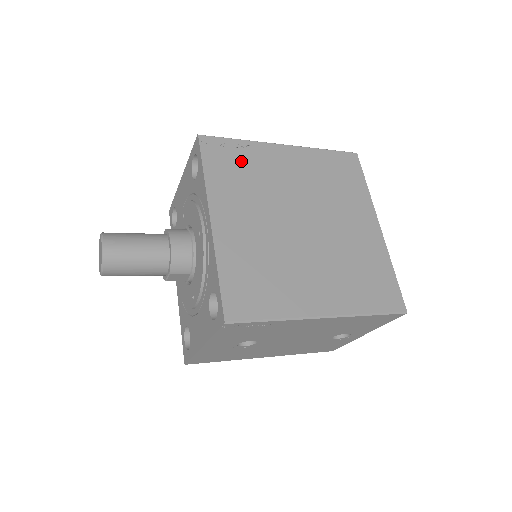
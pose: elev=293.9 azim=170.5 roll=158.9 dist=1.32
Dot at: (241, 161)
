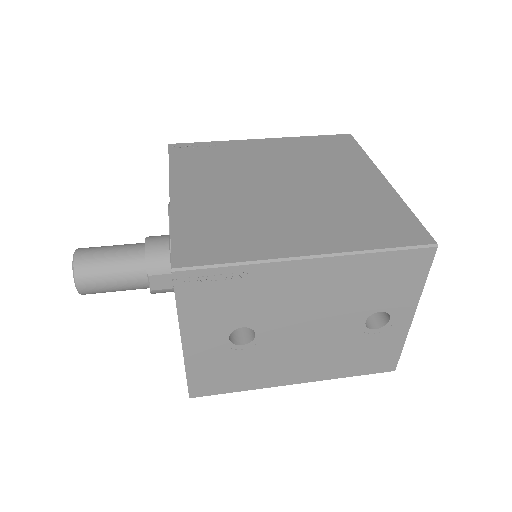
Dot at: (212, 154)
